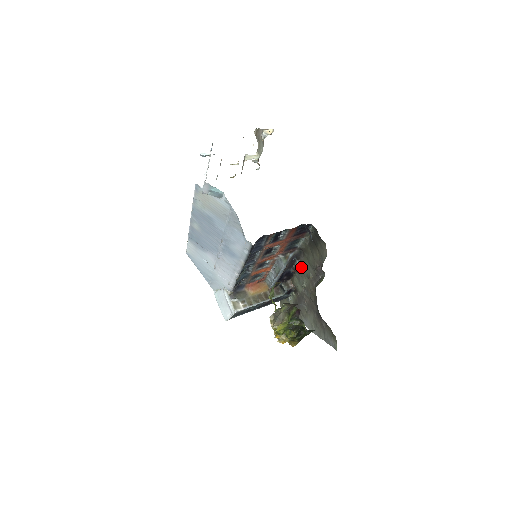
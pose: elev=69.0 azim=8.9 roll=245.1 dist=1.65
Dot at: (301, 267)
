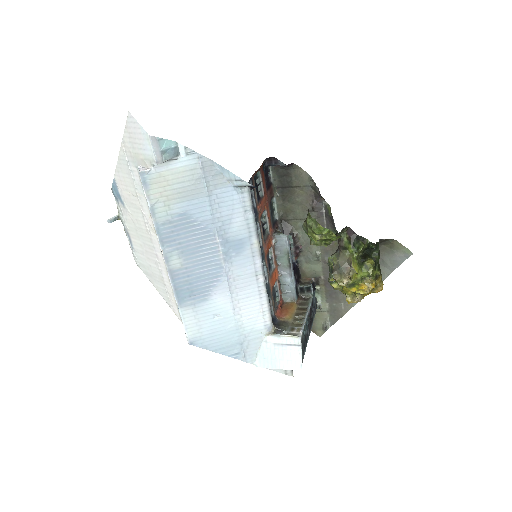
Dot at: (298, 240)
